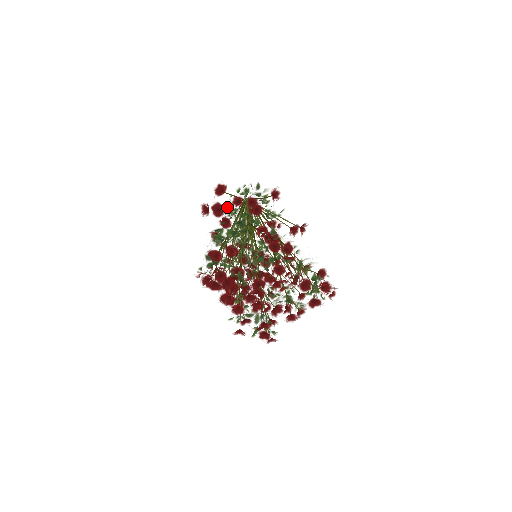
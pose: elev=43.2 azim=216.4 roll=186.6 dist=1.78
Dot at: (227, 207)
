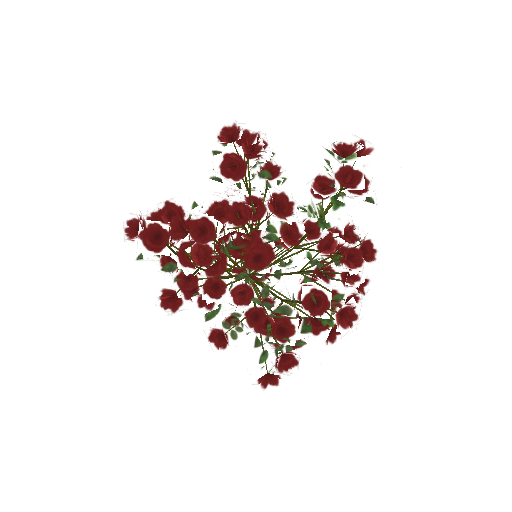
Dot at: occluded
